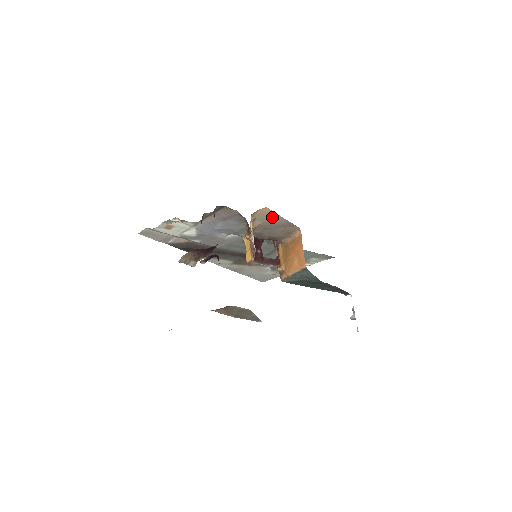
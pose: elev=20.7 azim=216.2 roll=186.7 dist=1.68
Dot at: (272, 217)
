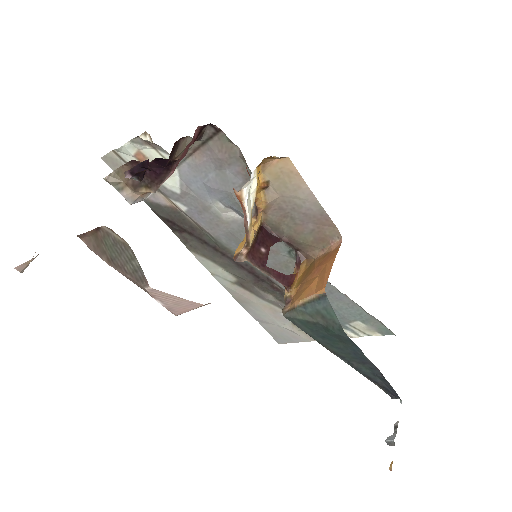
Dot at: (297, 188)
